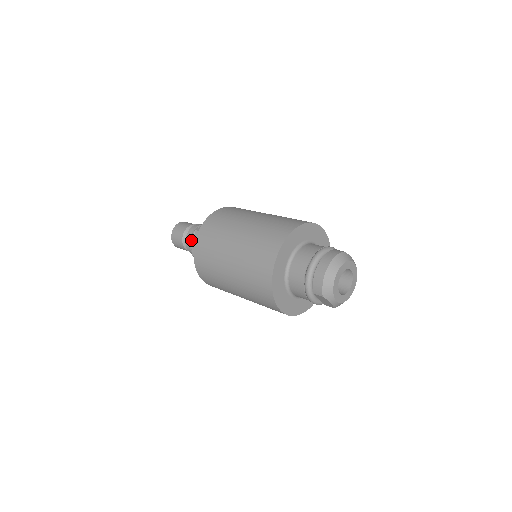
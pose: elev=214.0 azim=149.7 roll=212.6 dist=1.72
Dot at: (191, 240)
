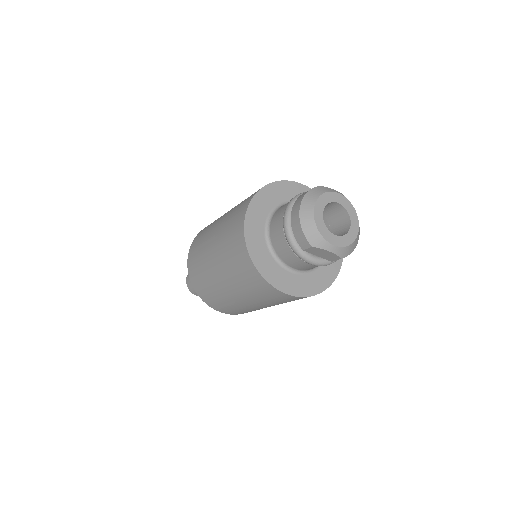
Dot at: occluded
